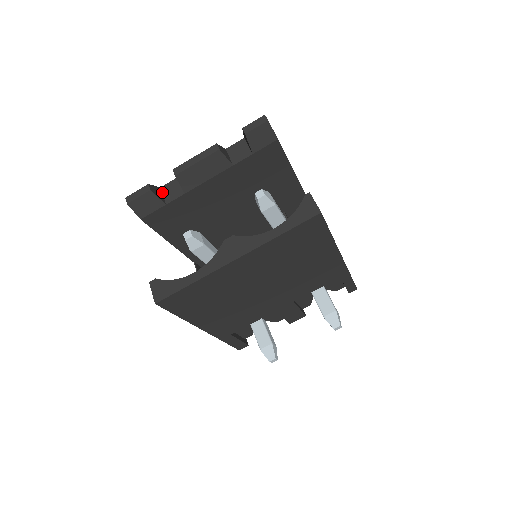
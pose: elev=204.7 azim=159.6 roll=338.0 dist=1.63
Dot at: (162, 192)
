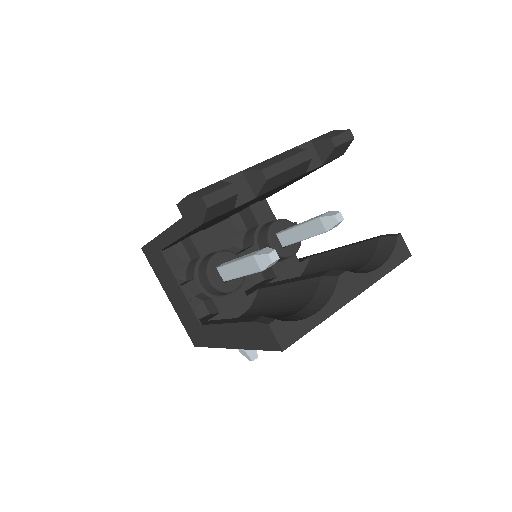
Dot at: occluded
